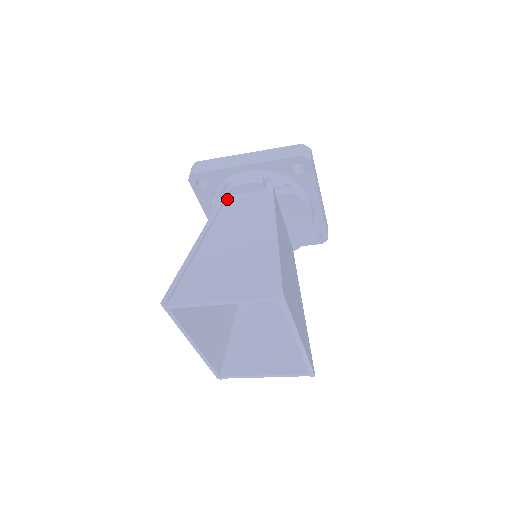
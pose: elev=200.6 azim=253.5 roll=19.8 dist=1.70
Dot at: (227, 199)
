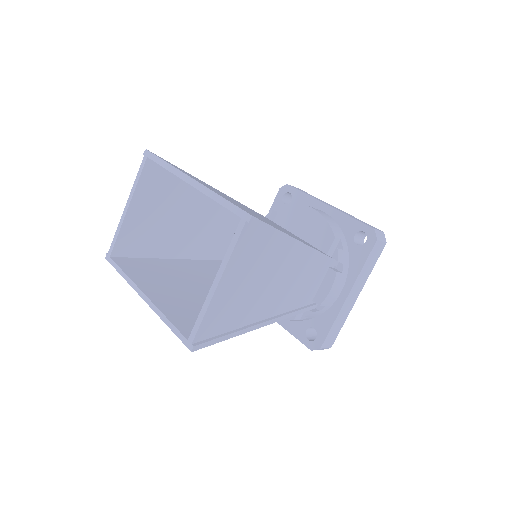
Dot at: occluded
